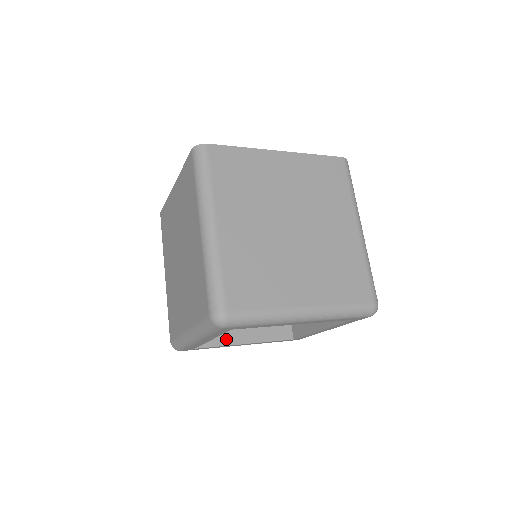
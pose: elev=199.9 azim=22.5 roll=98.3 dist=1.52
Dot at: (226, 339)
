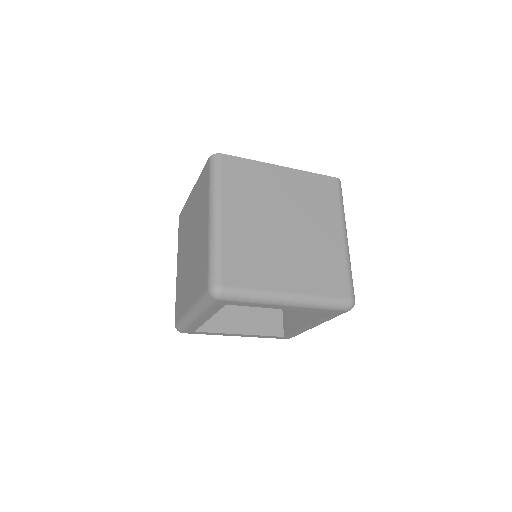
Dot at: (223, 328)
